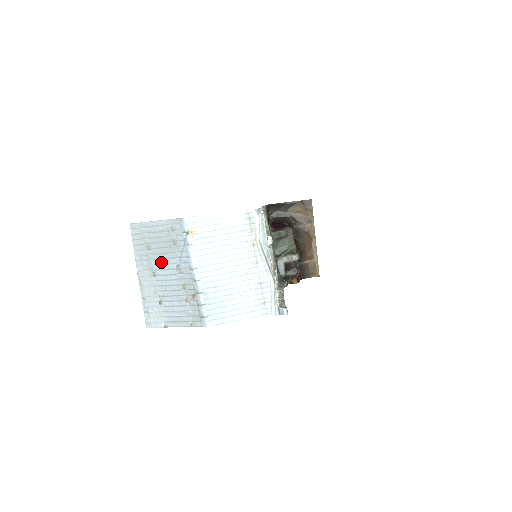
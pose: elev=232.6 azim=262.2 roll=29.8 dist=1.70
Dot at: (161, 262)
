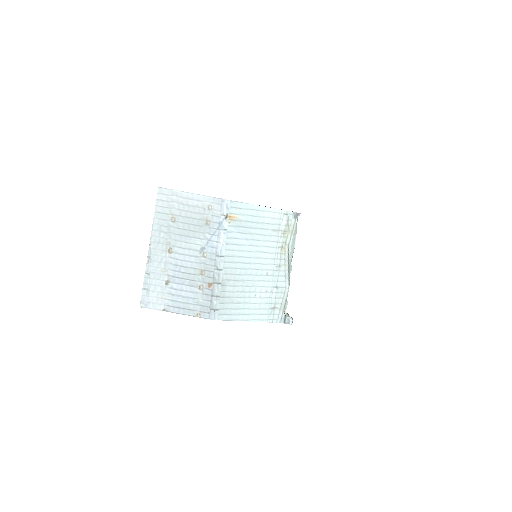
Dot at: (183, 239)
